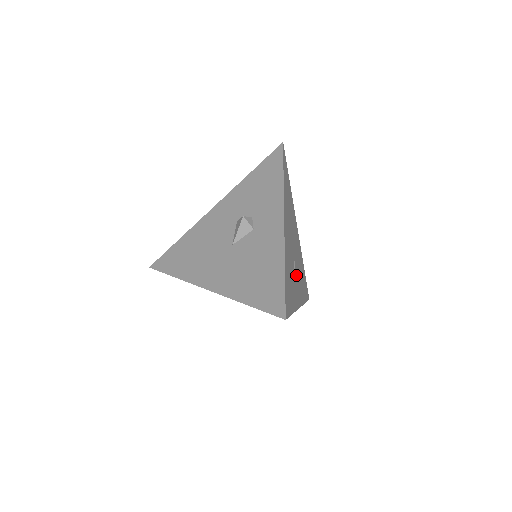
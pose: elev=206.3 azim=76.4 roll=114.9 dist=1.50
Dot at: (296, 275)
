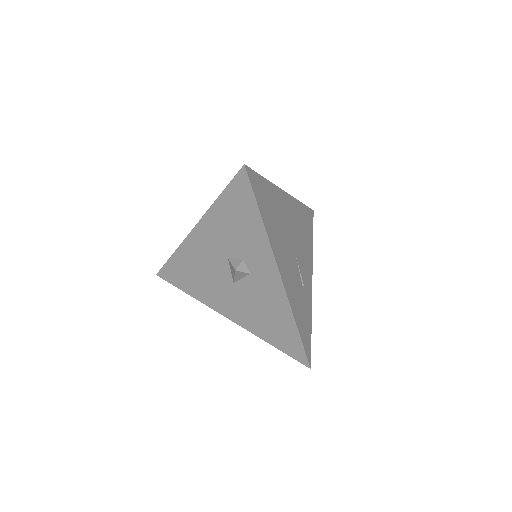
Dot at: (302, 265)
